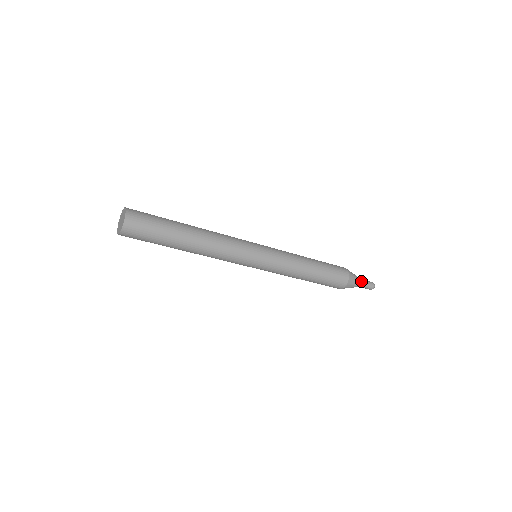
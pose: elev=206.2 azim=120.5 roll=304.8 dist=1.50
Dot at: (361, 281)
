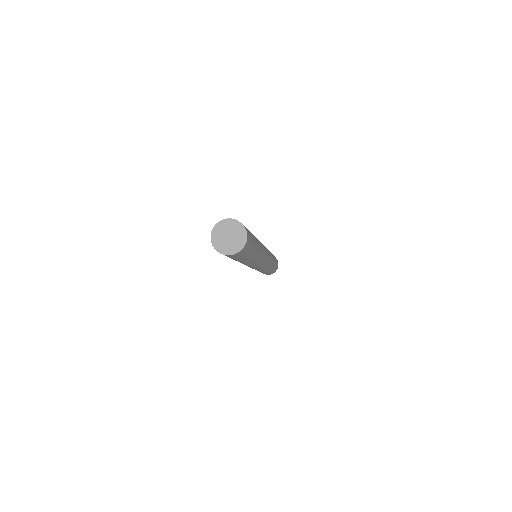
Dot at: occluded
